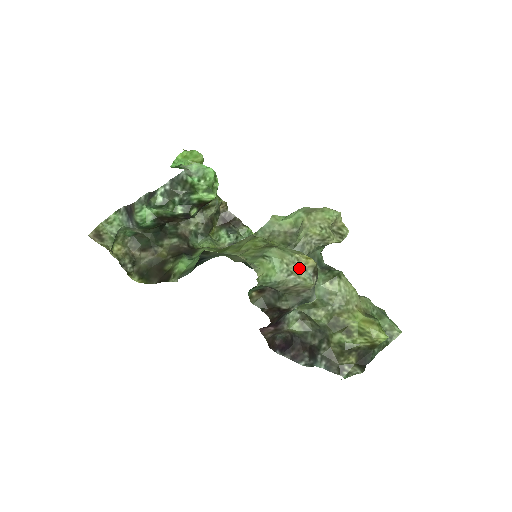
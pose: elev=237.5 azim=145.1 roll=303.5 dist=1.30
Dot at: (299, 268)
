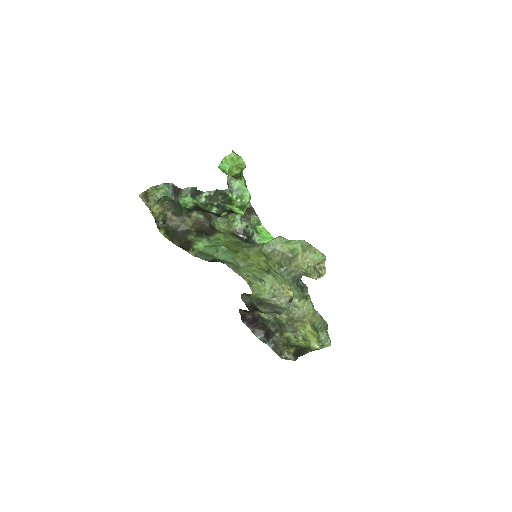
Dot at: (281, 294)
